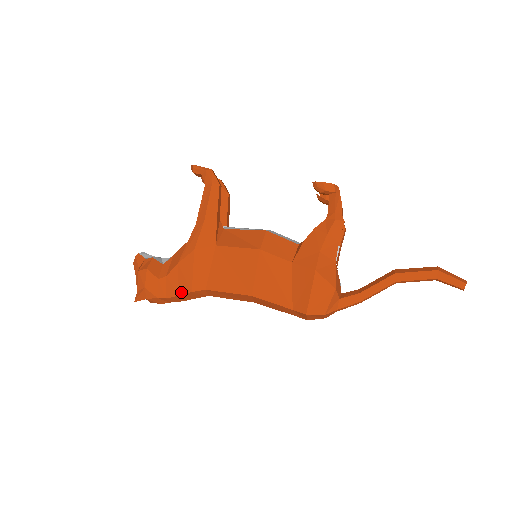
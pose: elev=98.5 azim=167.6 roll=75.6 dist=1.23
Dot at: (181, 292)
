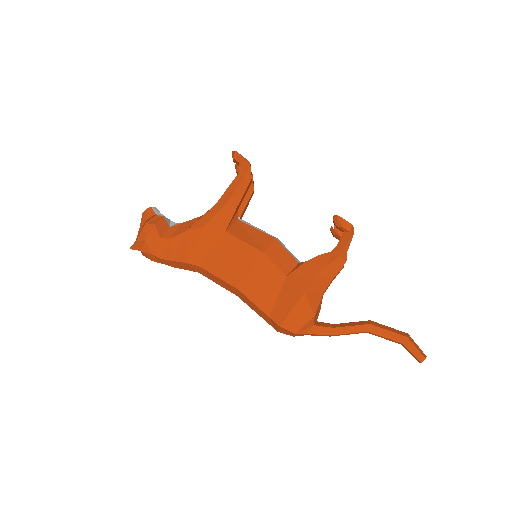
Dot at: (176, 259)
